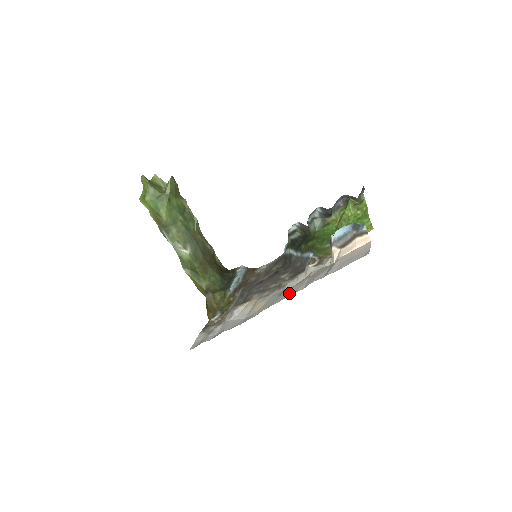
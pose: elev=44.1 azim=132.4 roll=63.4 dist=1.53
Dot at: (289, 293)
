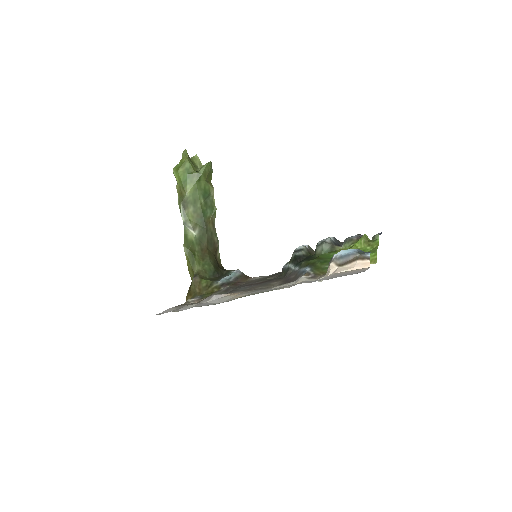
Dot at: (273, 289)
